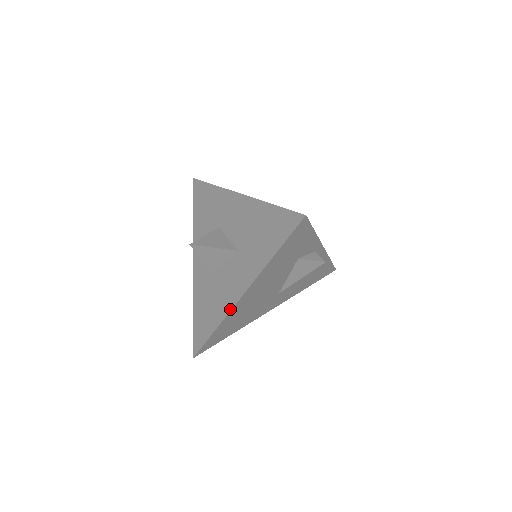
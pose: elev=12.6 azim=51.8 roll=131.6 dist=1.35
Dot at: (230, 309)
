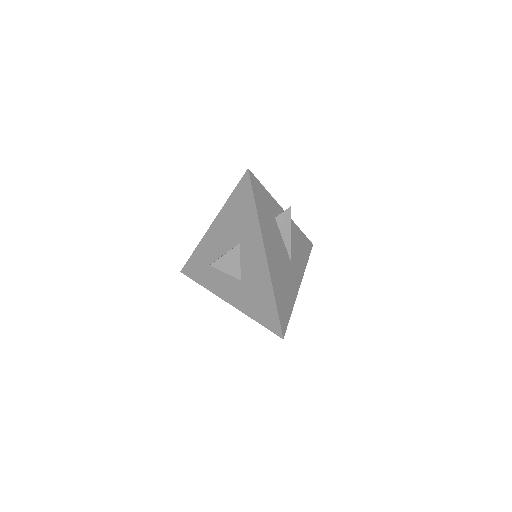
Dot at: (216, 294)
